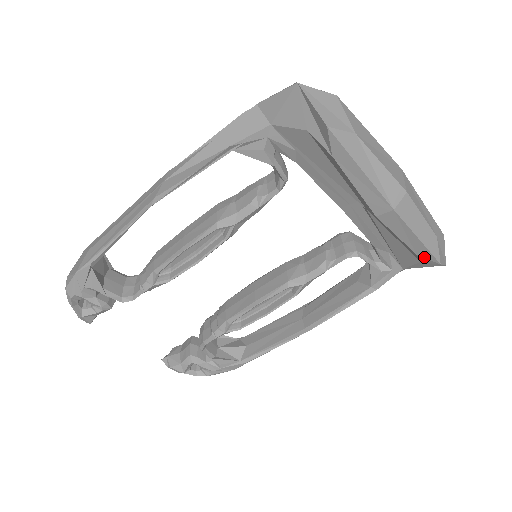
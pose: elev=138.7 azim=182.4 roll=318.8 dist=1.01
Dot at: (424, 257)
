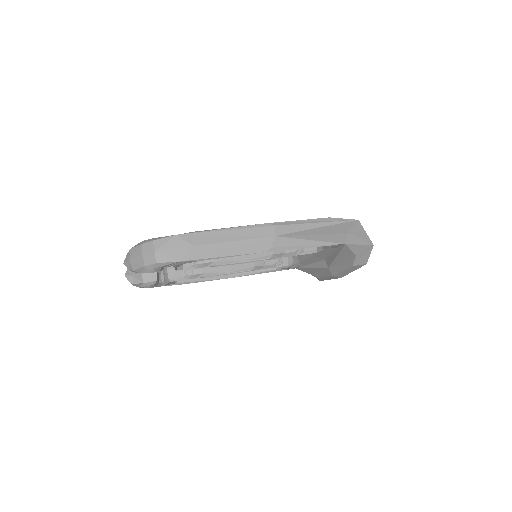
Dot at: (319, 279)
